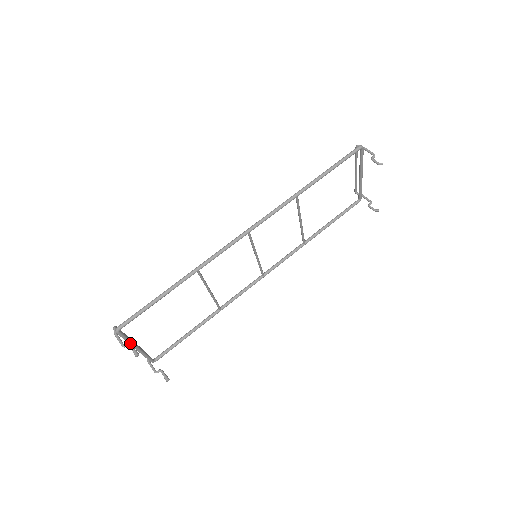
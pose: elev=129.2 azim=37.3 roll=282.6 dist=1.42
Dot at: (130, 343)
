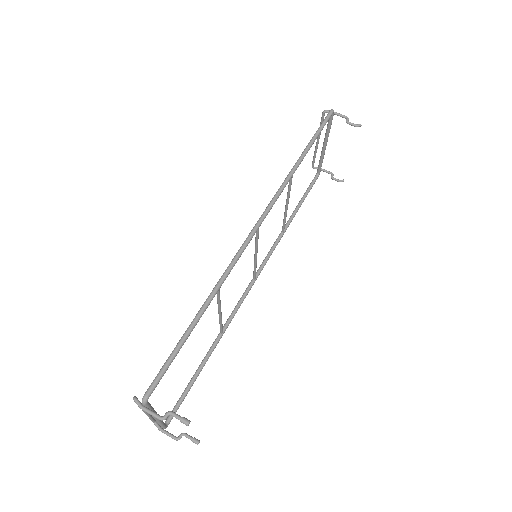
Dot at: (170, 411)
